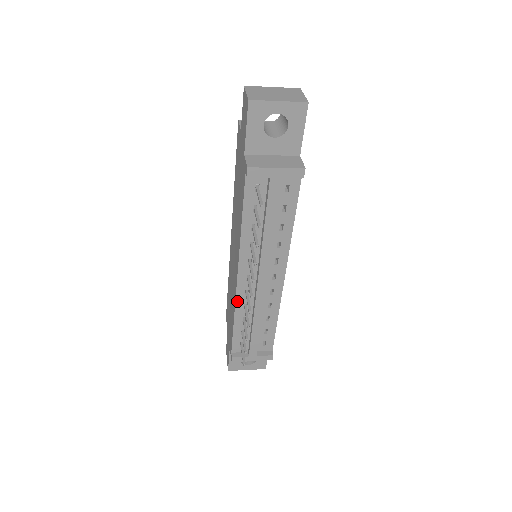
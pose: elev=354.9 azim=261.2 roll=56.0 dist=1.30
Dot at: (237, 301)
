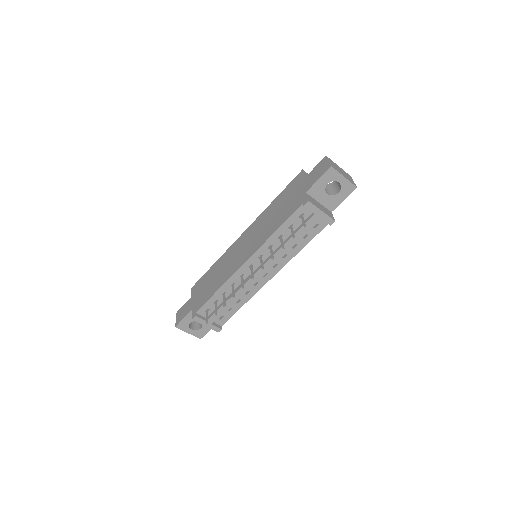
Dot at: (231, 278)
